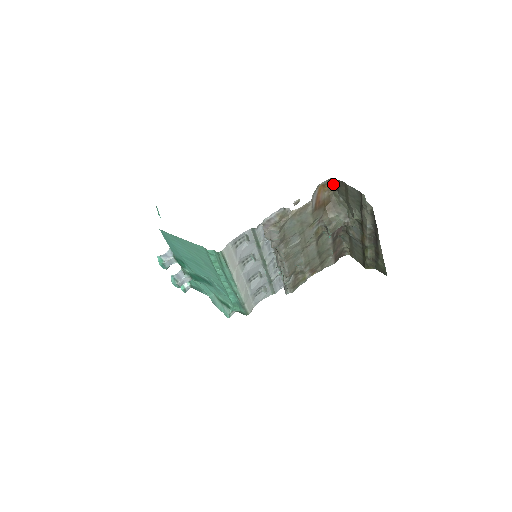
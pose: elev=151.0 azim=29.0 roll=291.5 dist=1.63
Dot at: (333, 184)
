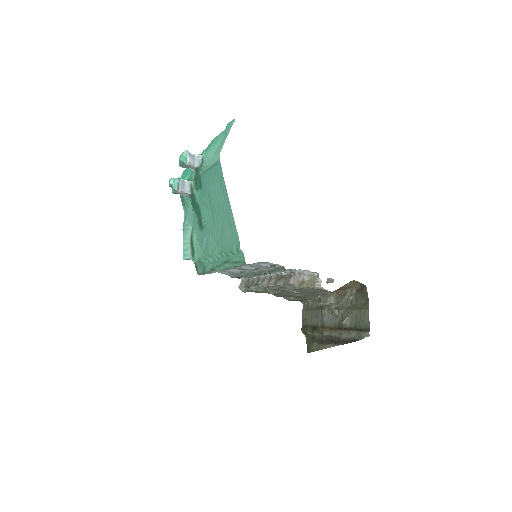
Dot at: (360, 285)
